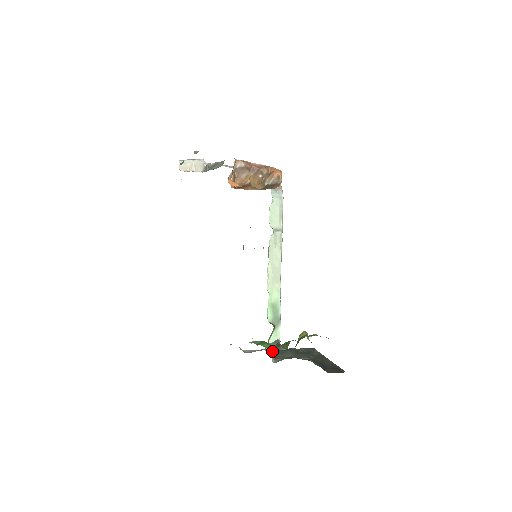
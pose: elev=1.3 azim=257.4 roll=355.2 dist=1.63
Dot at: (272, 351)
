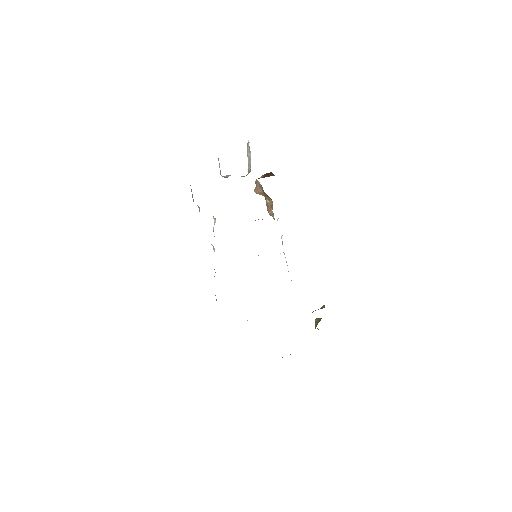
Dot at: occluded
